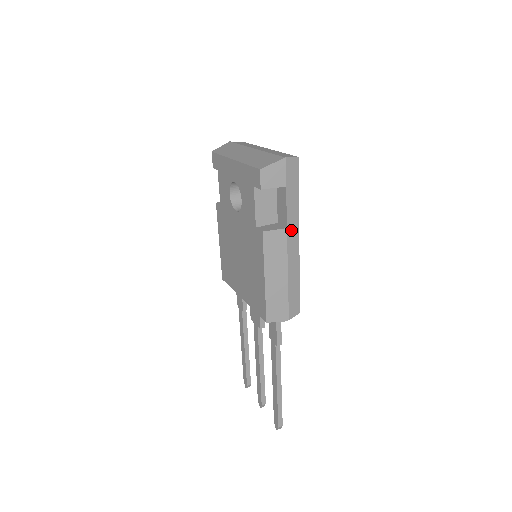
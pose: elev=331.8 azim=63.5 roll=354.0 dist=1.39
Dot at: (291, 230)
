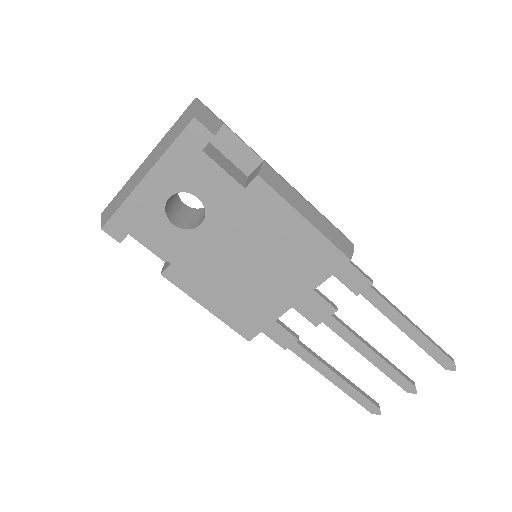
Dot at: (266, 163)
